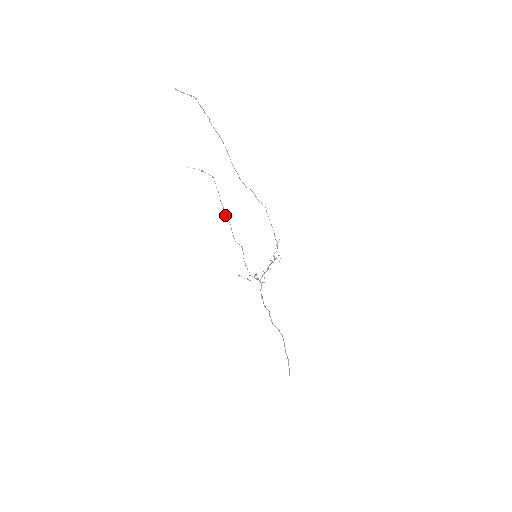
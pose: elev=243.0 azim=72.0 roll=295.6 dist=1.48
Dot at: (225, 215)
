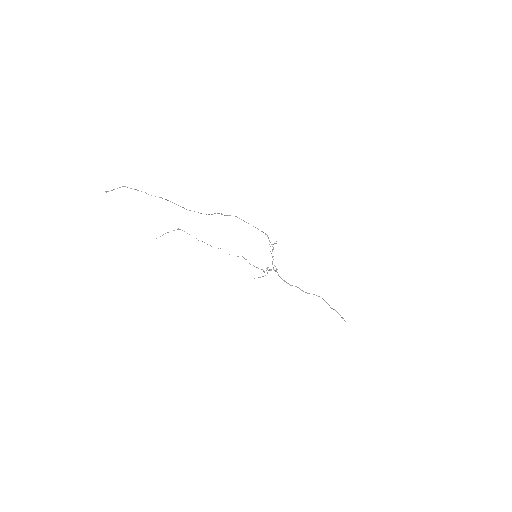
Dot at: occluded
